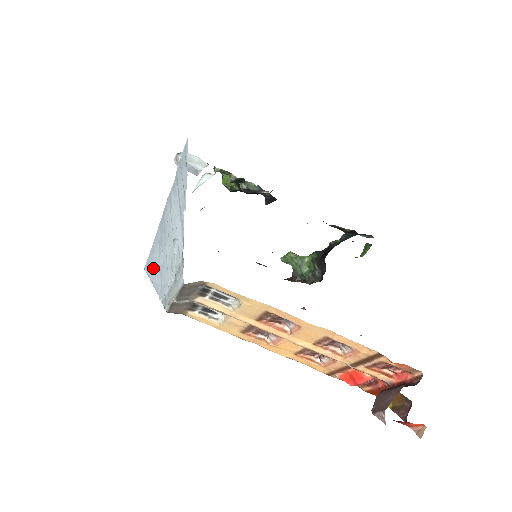
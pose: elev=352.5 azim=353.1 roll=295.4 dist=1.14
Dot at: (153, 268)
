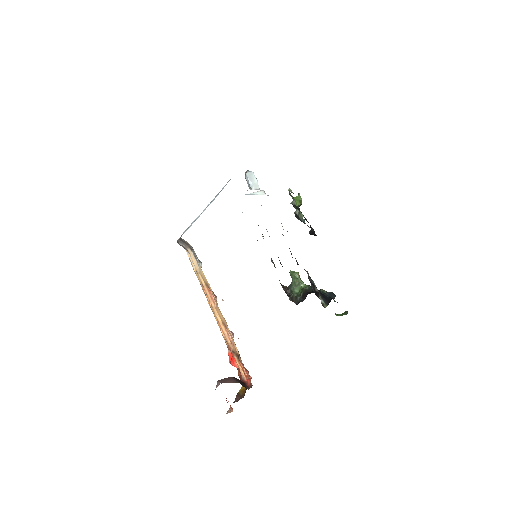
Dot at: occluded
